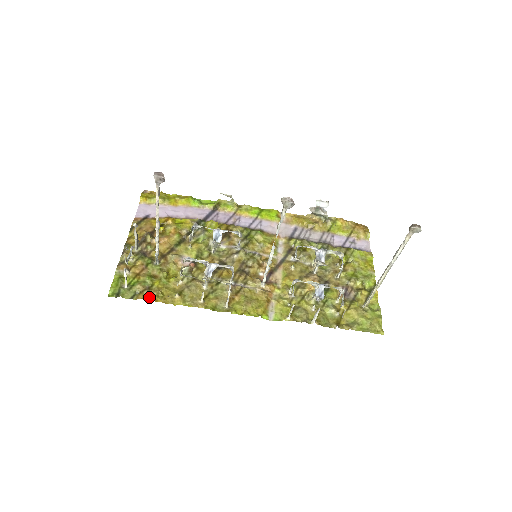
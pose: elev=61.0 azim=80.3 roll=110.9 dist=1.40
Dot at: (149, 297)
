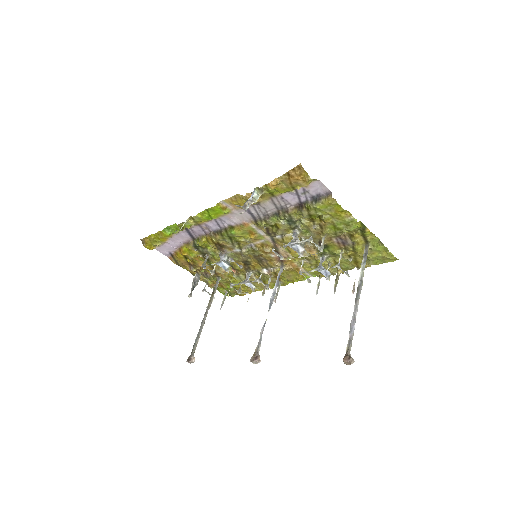
Dot at: (243, 294)
